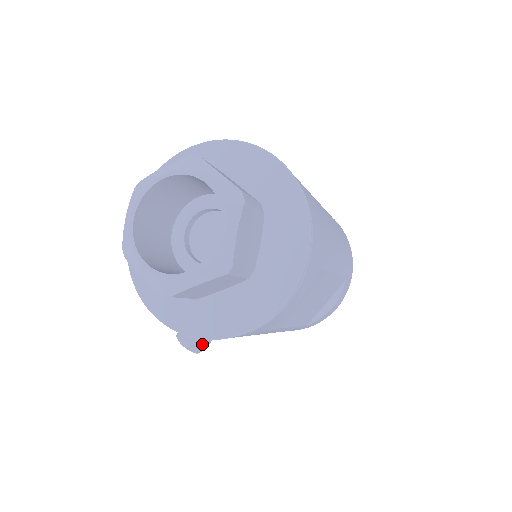
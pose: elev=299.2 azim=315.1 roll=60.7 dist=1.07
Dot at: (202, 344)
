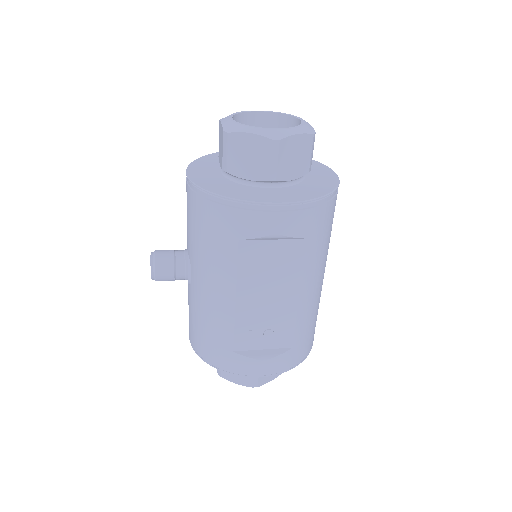
Dot at: (163, 266)
